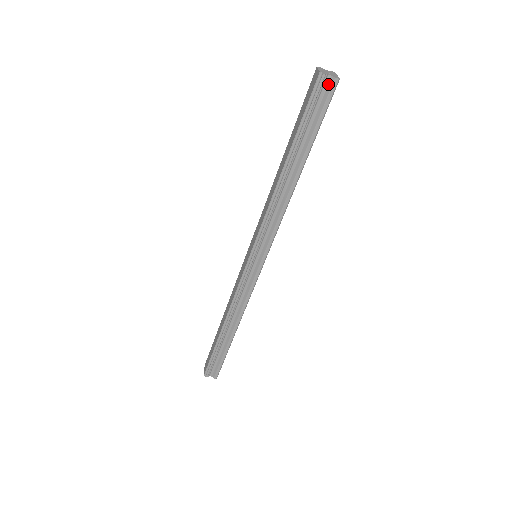
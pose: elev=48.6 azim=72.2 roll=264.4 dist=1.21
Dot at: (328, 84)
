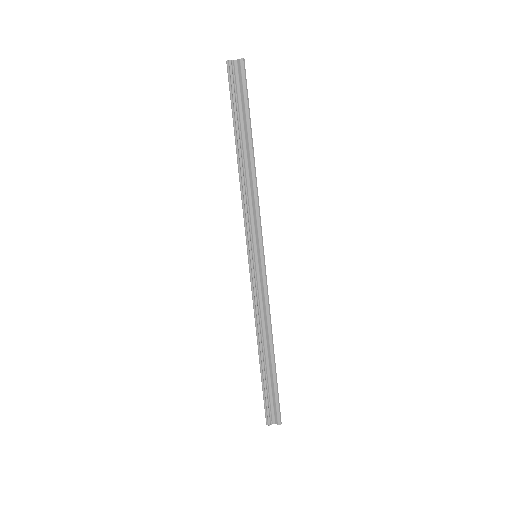
Dot at: (238, 67)
